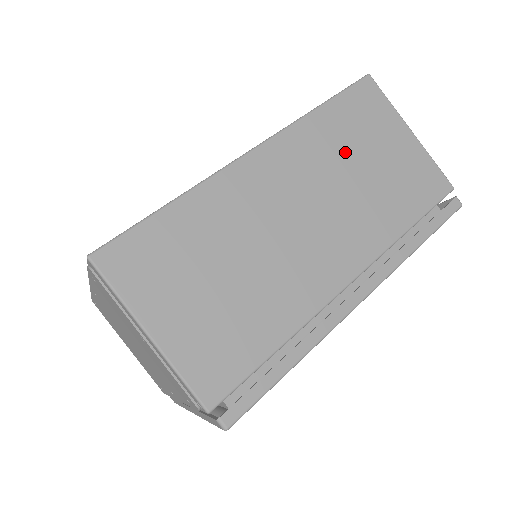
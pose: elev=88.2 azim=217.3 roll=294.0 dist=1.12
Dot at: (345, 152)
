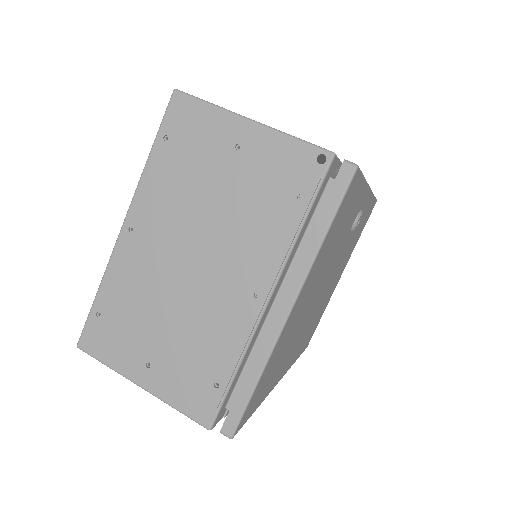
Dot at: occluded
